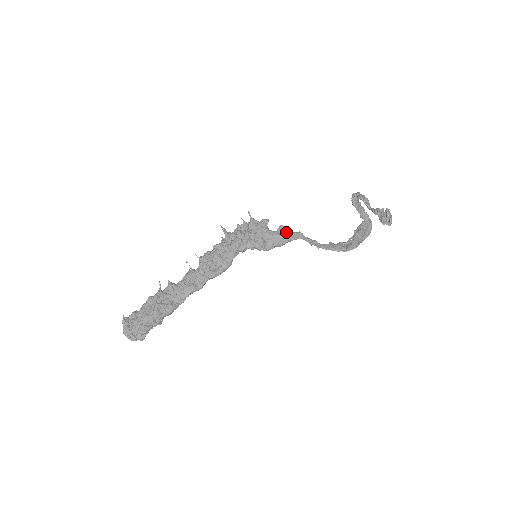
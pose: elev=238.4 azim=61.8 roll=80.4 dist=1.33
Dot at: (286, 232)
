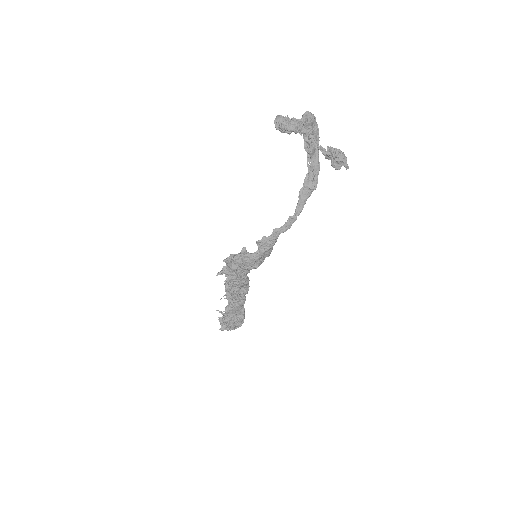
Dot at: (266, 244)
